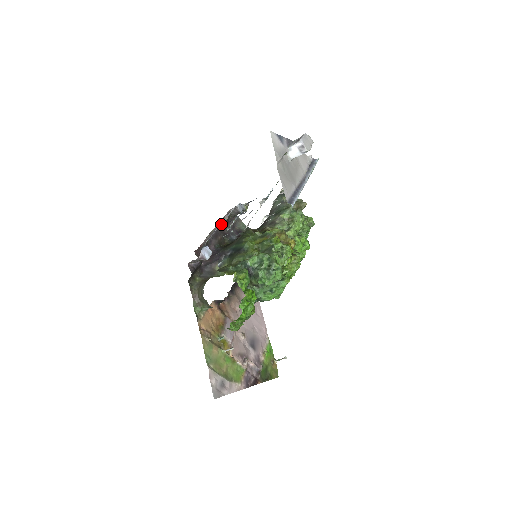
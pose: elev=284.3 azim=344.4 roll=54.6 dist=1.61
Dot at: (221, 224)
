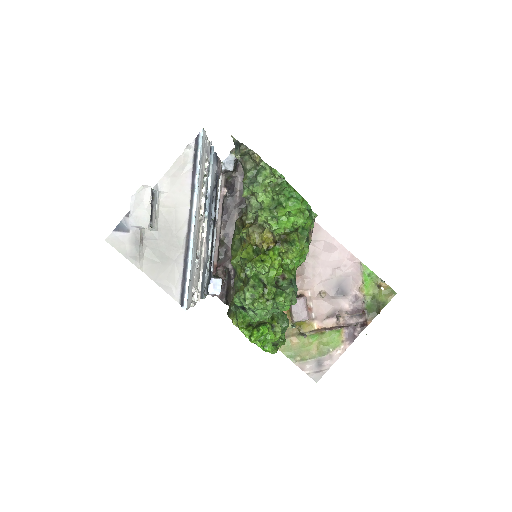
Dot at: (228, 197)
